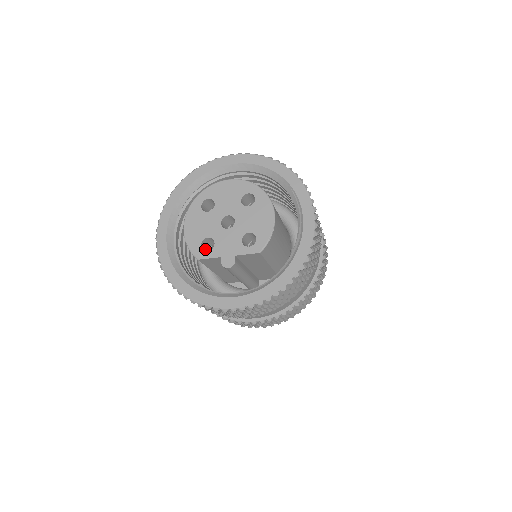
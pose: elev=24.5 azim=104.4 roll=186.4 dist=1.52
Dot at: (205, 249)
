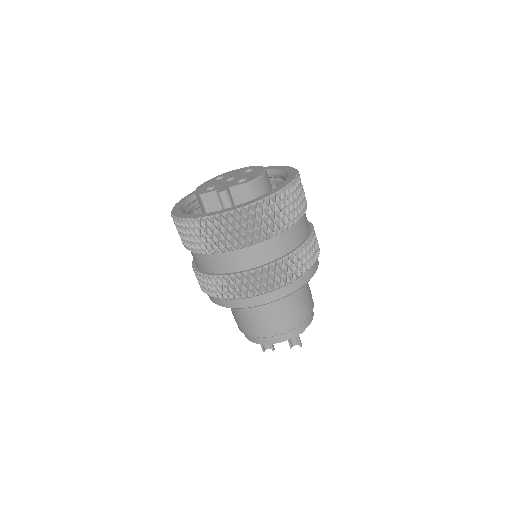
Dot at: occluded
